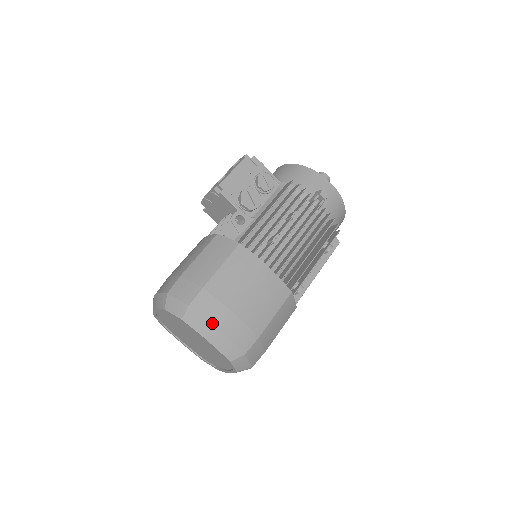
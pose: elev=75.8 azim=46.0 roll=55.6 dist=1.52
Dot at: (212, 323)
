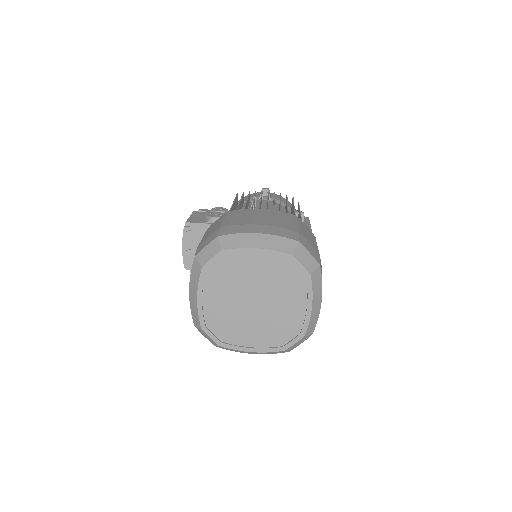
Dot at: (248, 233)
